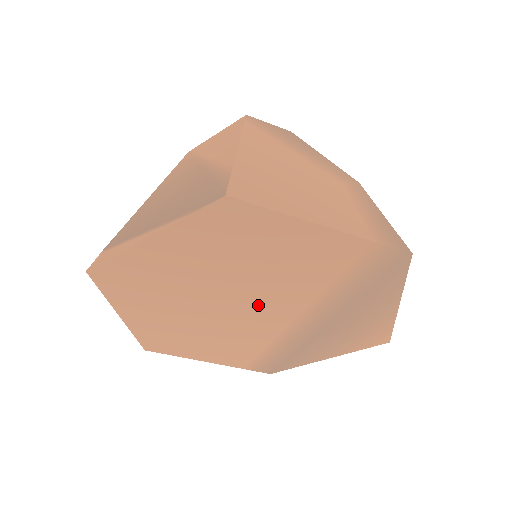
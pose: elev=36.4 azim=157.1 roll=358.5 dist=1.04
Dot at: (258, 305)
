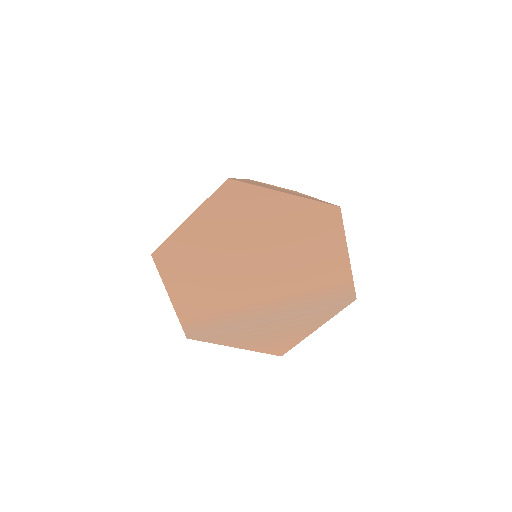
Dot at: (265, 275)
